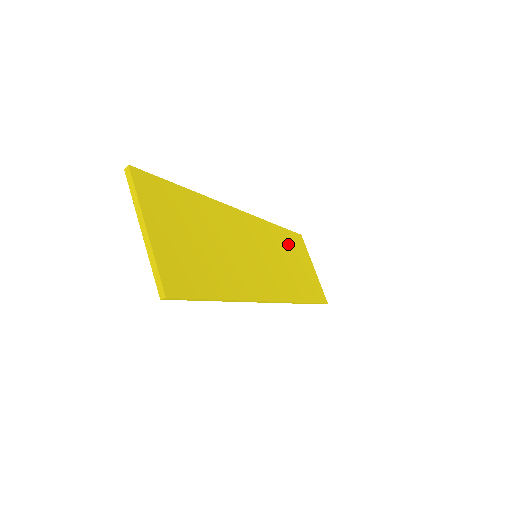
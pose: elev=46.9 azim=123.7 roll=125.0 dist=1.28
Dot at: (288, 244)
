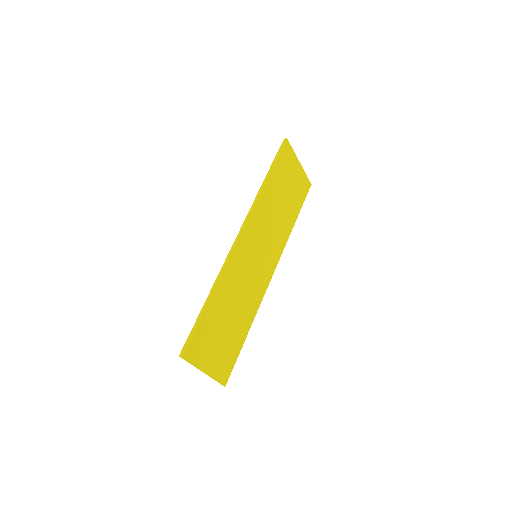
Dot at: (276, 185)
